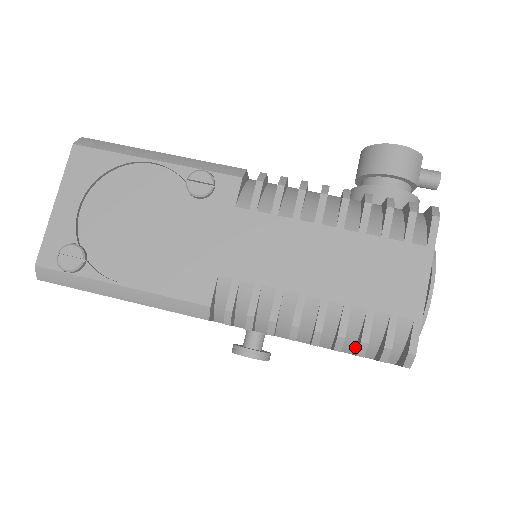
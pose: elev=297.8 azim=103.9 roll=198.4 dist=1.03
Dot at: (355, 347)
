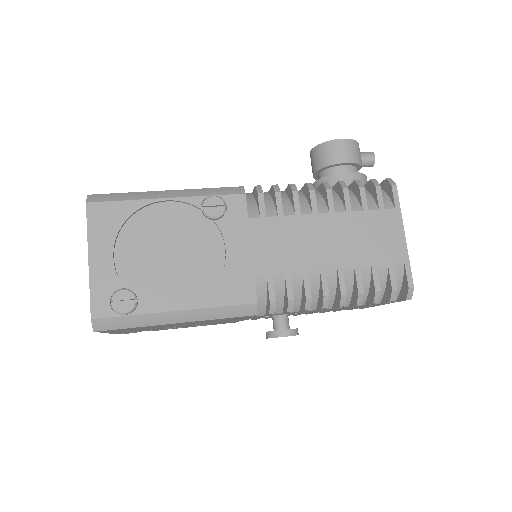
Dot at: (367, 298)
